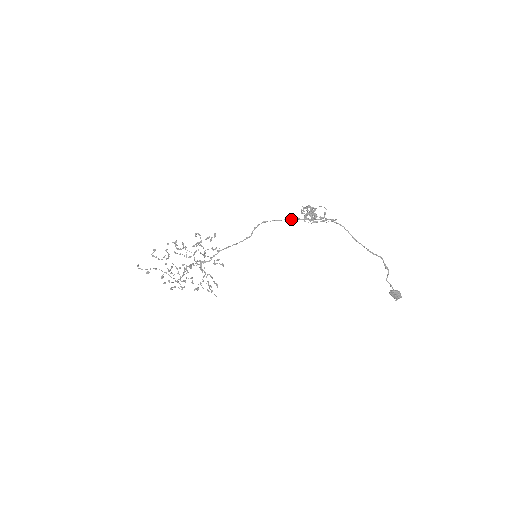
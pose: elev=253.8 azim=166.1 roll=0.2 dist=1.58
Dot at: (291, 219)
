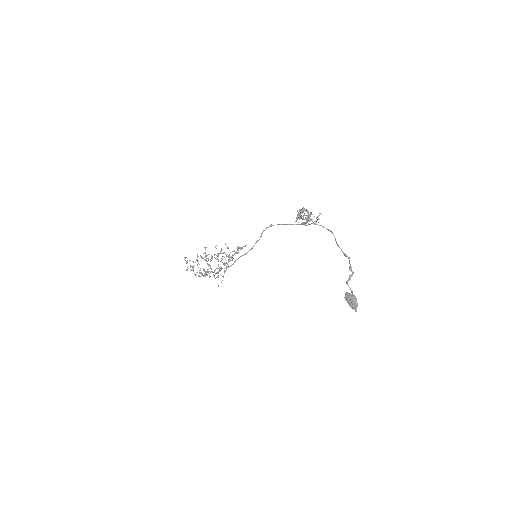
Dot at: (291, 224)
